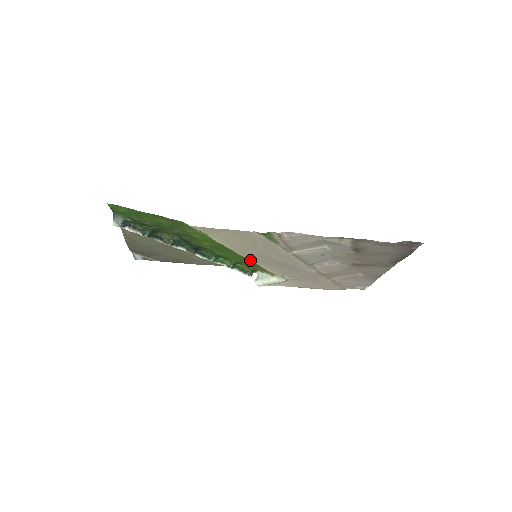
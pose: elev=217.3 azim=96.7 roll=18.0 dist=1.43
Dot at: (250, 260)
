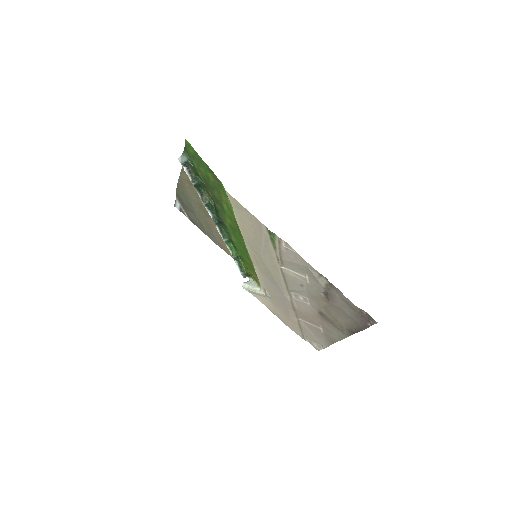
Dot at: (250, 255)
